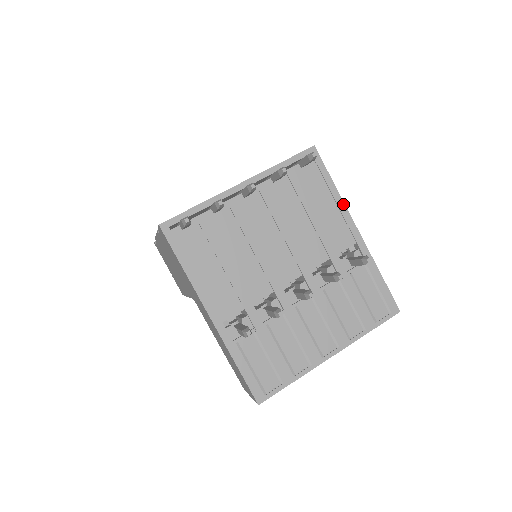
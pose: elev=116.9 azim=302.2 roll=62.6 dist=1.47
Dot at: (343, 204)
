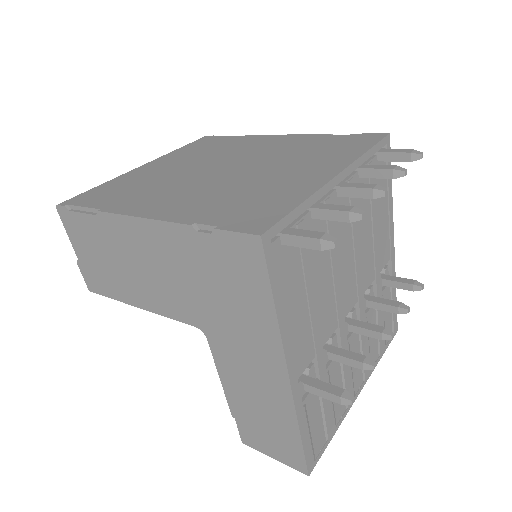
Dot at: (392, 212)
